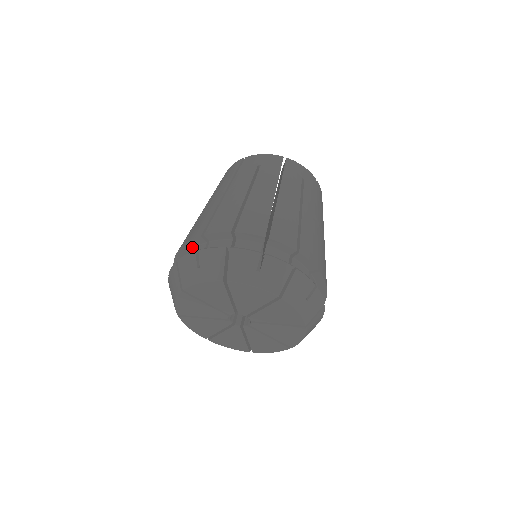
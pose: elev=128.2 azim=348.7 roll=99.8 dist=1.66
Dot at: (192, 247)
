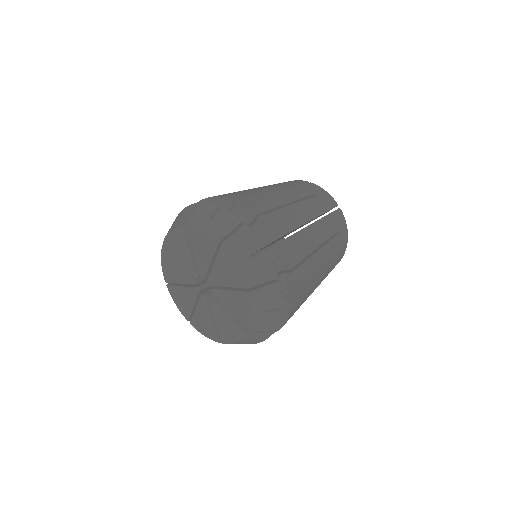
Dot at: (218, 203)
